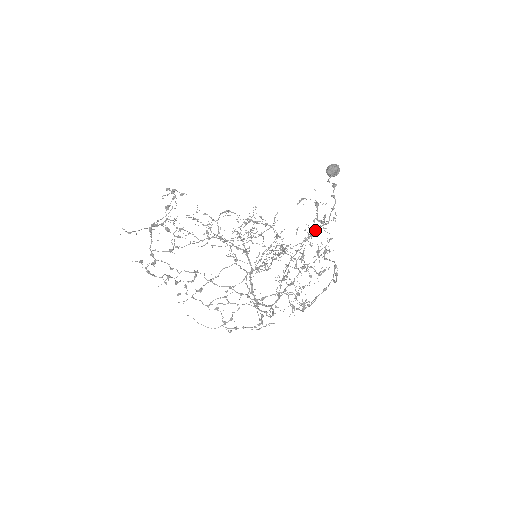
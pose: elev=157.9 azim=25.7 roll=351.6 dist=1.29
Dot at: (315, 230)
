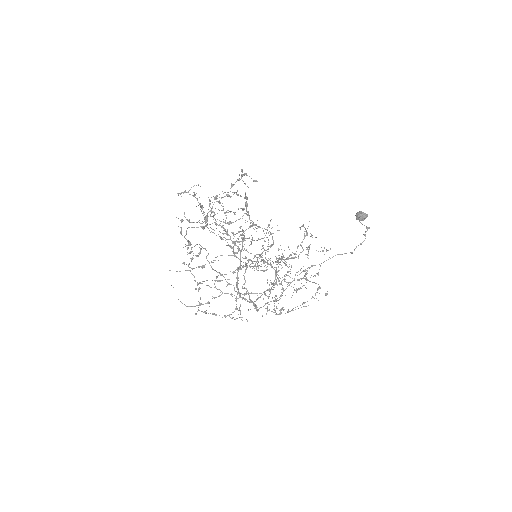
Dot at: (340, 254)
